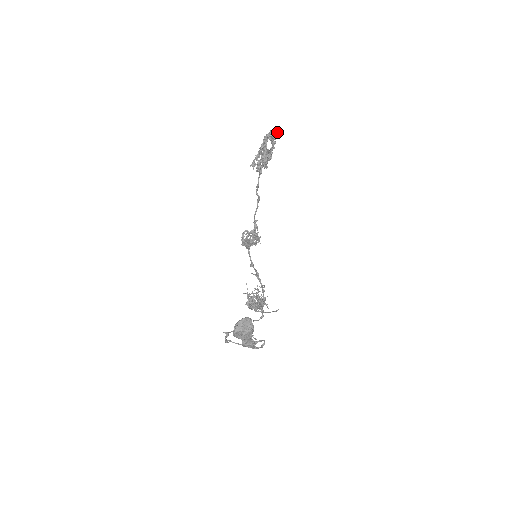
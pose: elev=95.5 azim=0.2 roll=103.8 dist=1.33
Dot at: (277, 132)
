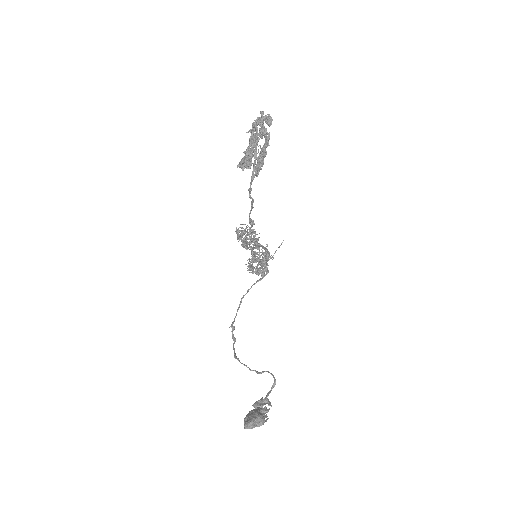
Dot at: (271, 123)
